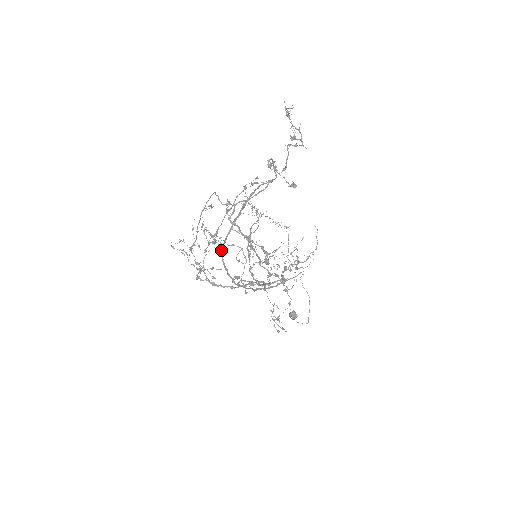
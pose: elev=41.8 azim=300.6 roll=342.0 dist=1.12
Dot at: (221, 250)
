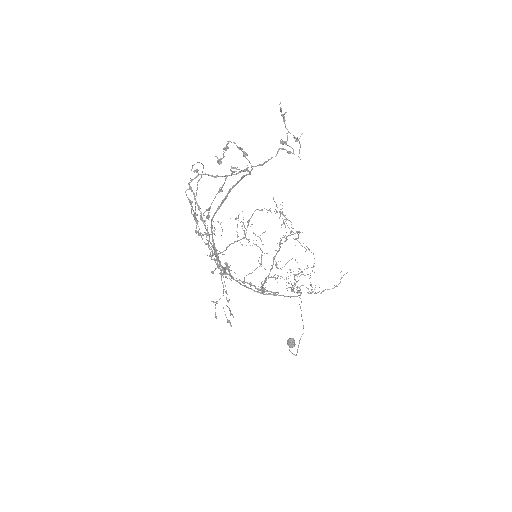
Dot at: (211, 226)
